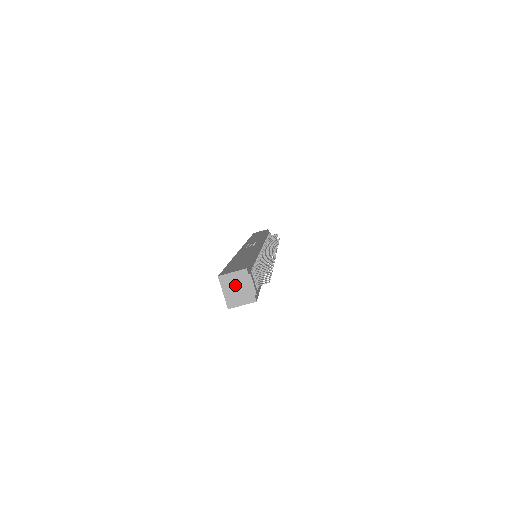
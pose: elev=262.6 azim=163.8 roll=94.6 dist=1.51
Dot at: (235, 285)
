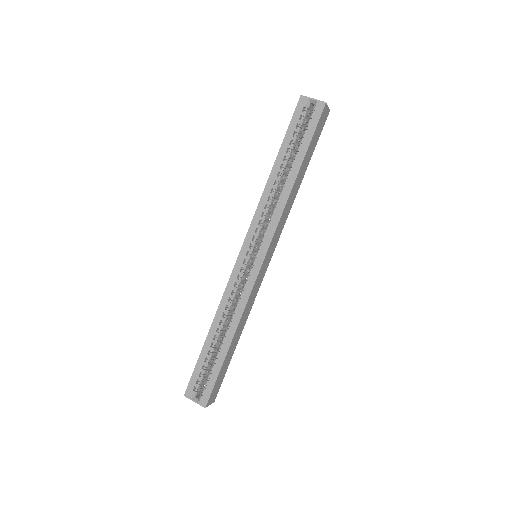
Dot at: occluded
